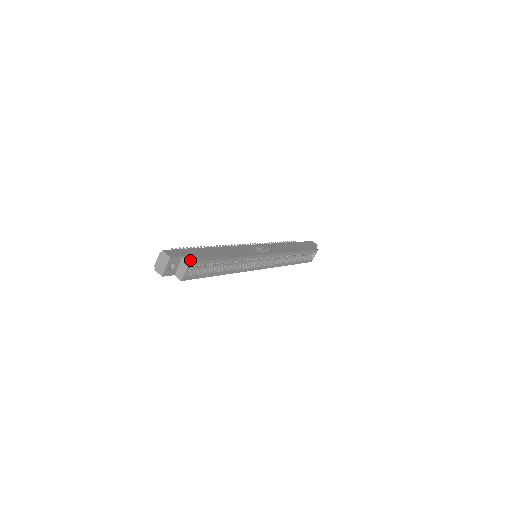
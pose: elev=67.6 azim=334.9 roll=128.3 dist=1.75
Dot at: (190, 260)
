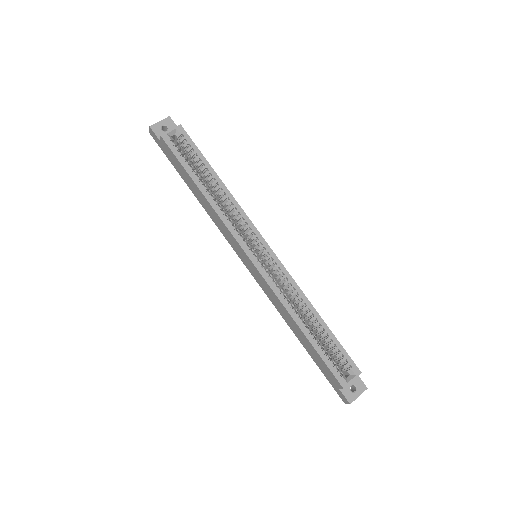
Dot at: (182, 128)
